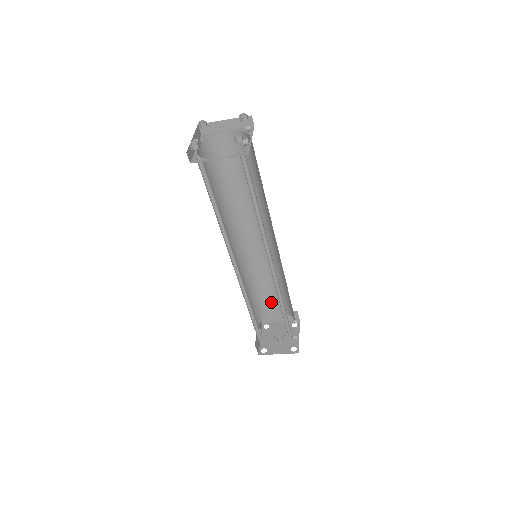
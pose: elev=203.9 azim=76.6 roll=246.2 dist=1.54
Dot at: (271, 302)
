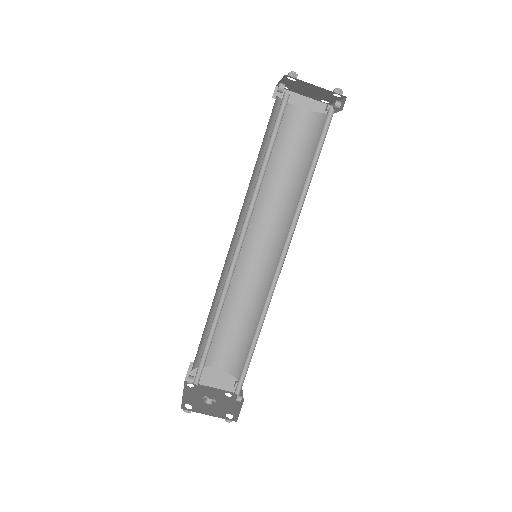
Dot at: (217, 348)
